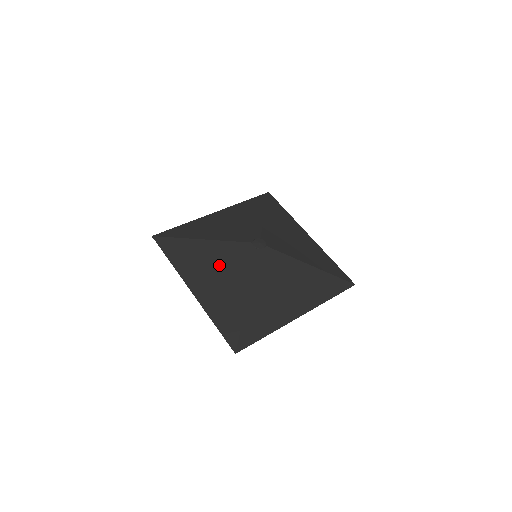
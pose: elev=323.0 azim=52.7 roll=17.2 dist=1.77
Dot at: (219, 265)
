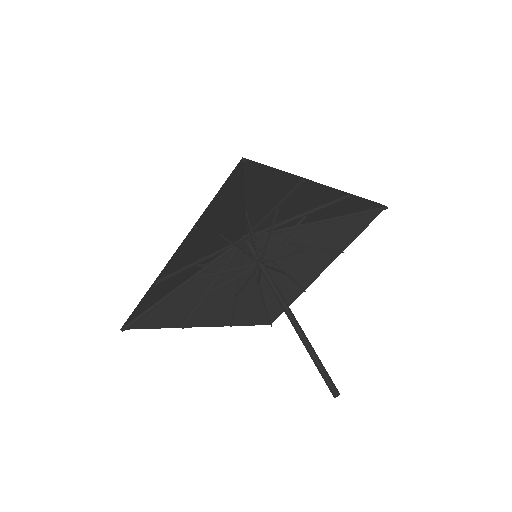
Dot at: (205, 251)
